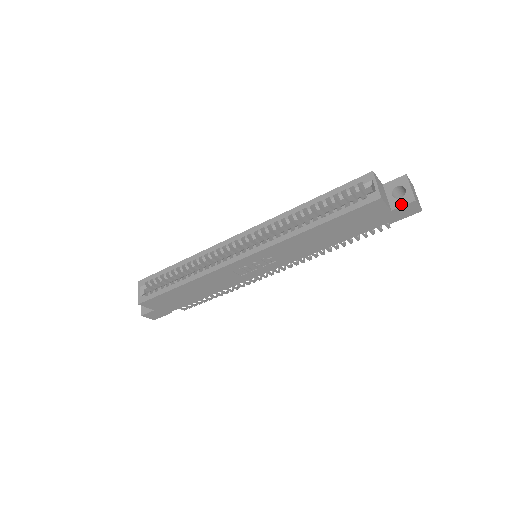
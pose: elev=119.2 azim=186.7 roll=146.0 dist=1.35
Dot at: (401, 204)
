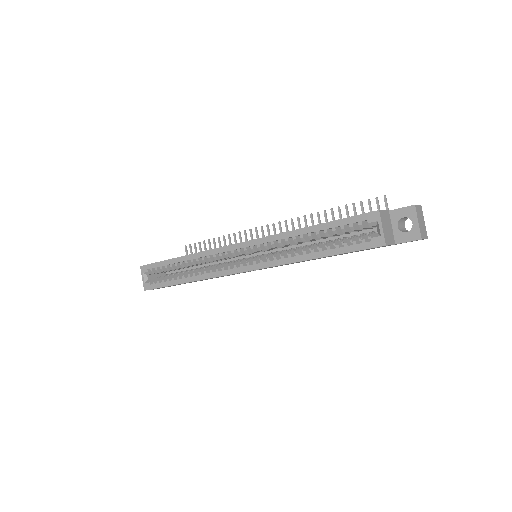
Dot at: (406, 240)
